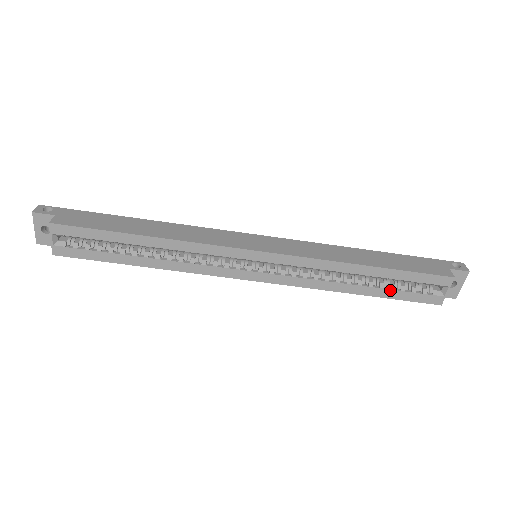
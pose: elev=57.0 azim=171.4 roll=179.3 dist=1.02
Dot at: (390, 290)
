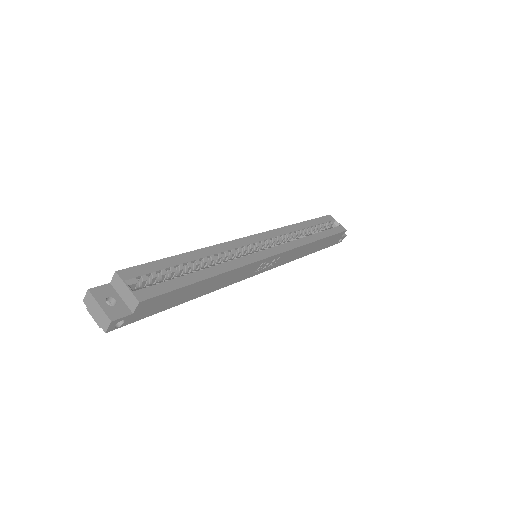
Dot at: (323, 232)
